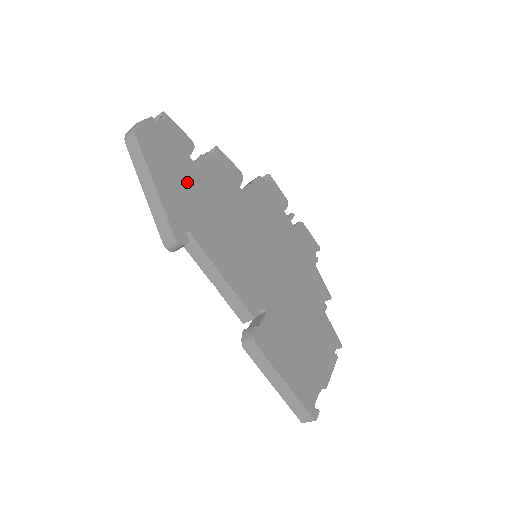
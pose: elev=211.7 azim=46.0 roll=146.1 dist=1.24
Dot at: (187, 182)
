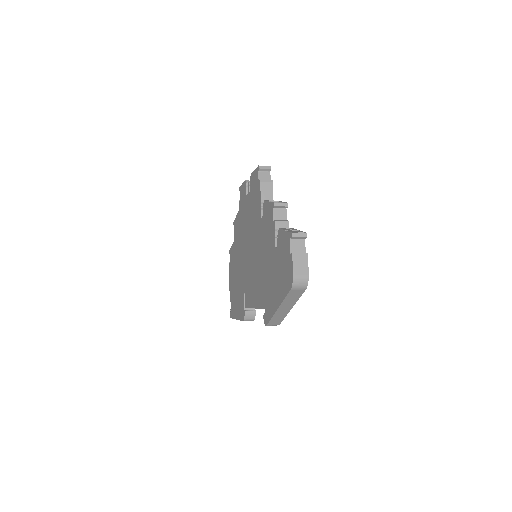
Dot at: occluded
